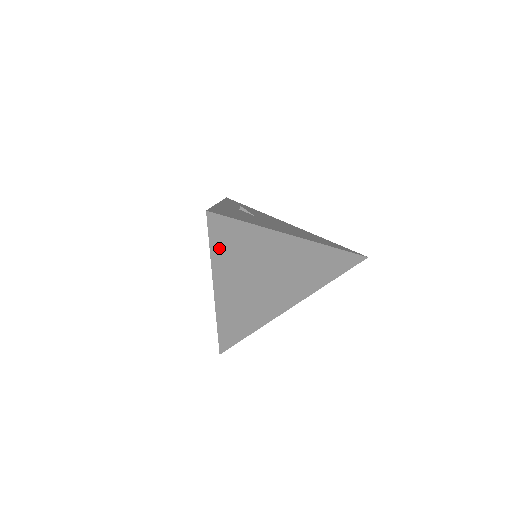
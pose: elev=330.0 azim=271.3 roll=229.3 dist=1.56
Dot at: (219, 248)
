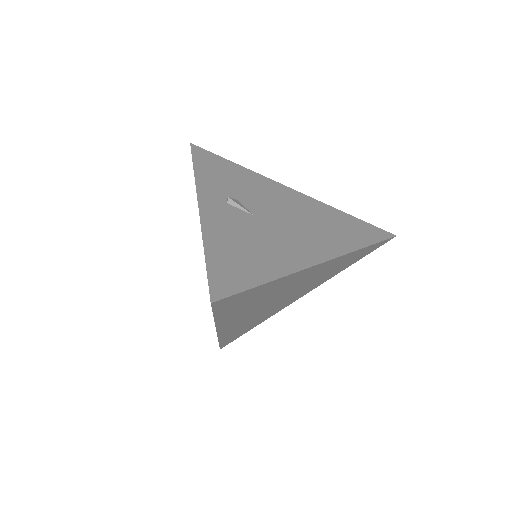
Dot at: (225, 312)
